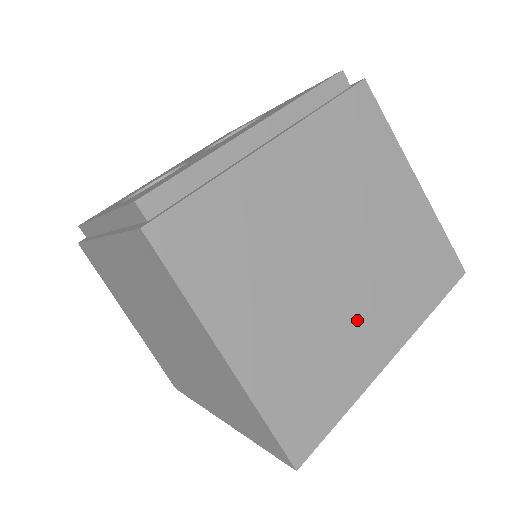
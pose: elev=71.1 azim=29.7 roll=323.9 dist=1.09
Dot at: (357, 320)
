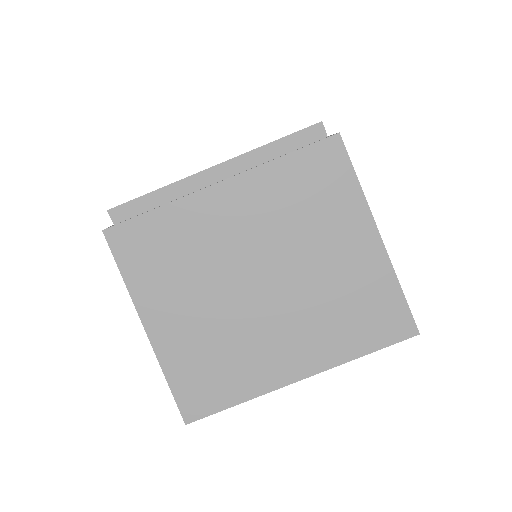
Dot at: (270, 339)
